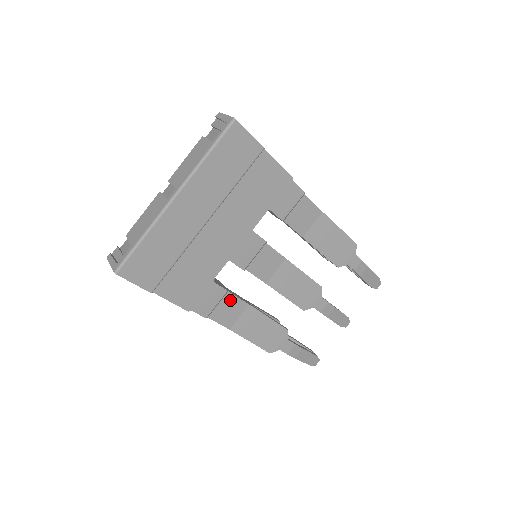
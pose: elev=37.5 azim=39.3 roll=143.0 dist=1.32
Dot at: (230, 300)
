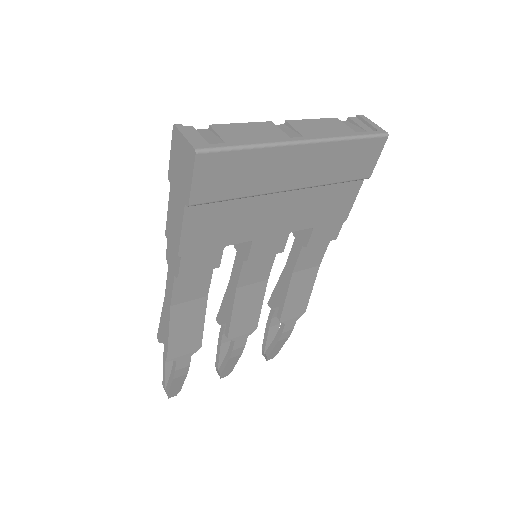
Dot at: (204, 277)
